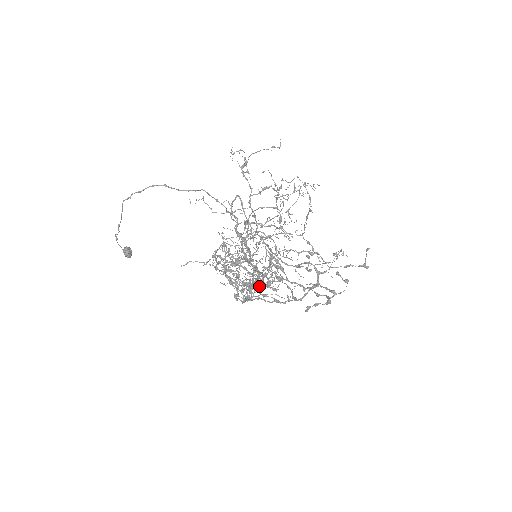
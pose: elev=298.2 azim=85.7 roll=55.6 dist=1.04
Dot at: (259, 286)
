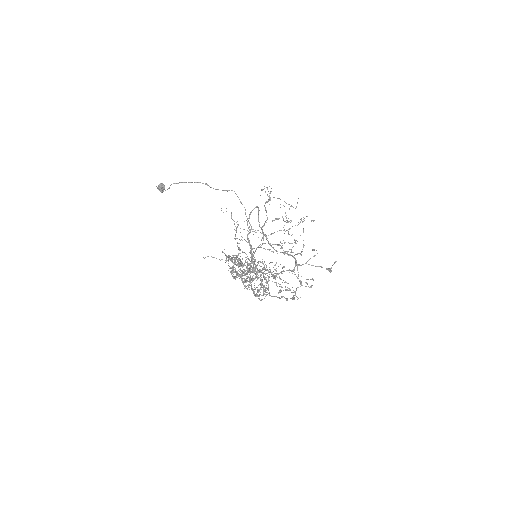
Dot at: occluded
